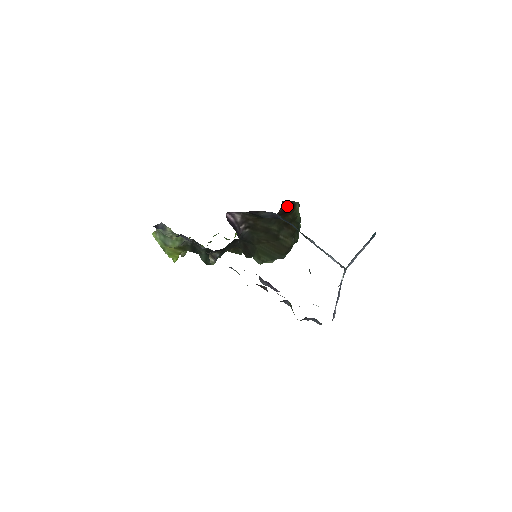
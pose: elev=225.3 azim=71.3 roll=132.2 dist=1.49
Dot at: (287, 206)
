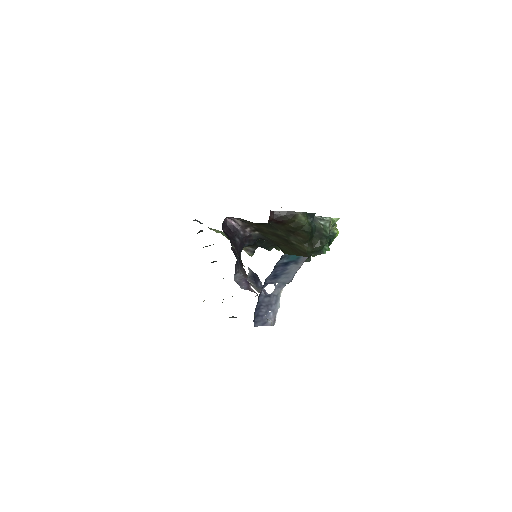
Dot at: (281, 216)
